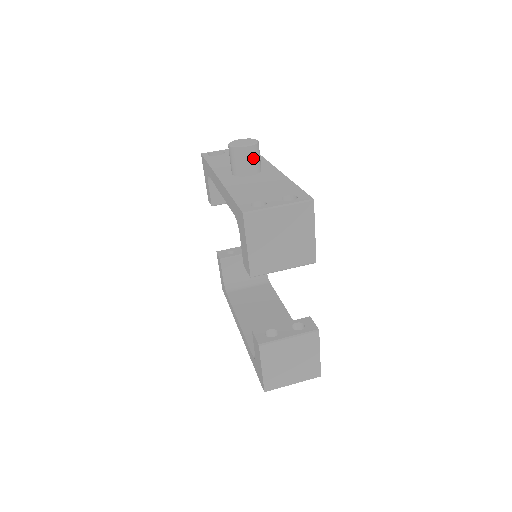
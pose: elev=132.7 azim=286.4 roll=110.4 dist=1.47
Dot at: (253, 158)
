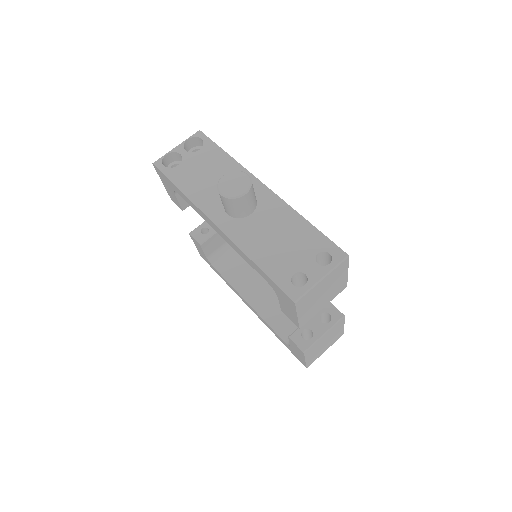
Dot at: (251, 199)
